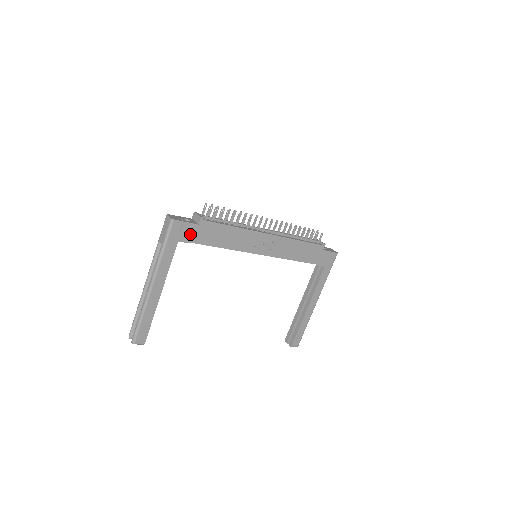
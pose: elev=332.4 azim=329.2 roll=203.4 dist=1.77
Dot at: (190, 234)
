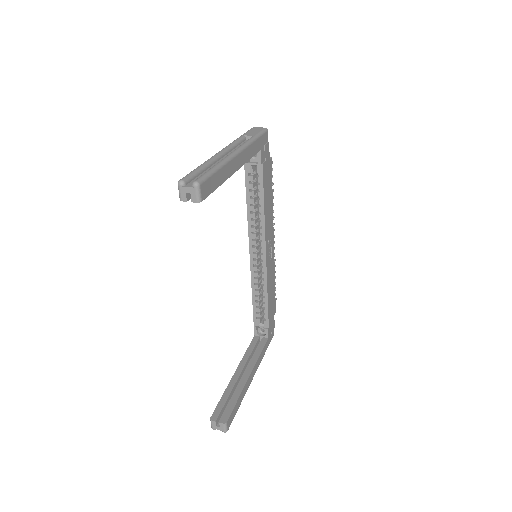
Dot at: (265, 158)
